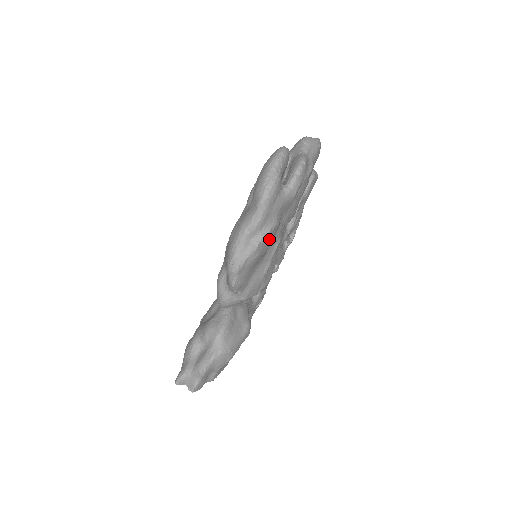
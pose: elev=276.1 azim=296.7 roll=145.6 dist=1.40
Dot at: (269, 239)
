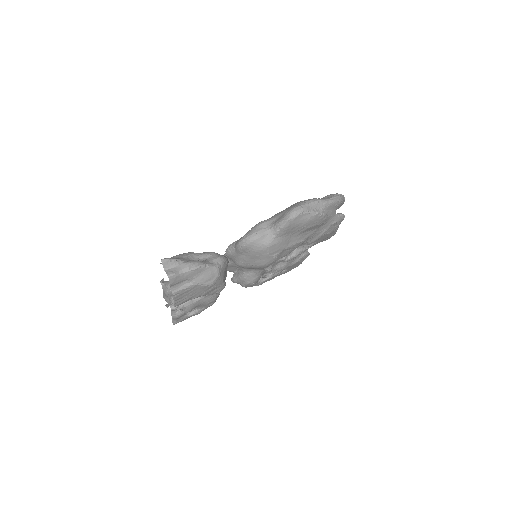
Dot at: (318, 222)
